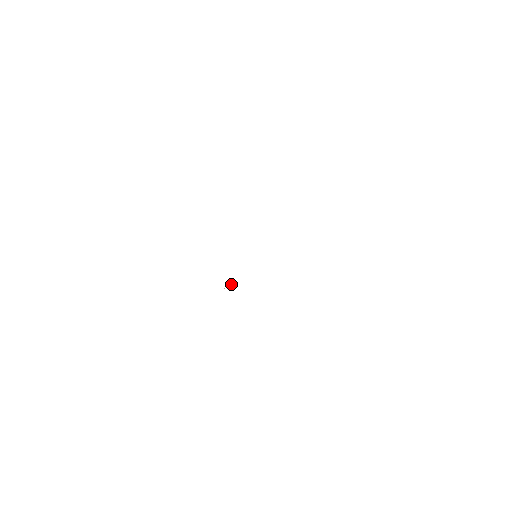
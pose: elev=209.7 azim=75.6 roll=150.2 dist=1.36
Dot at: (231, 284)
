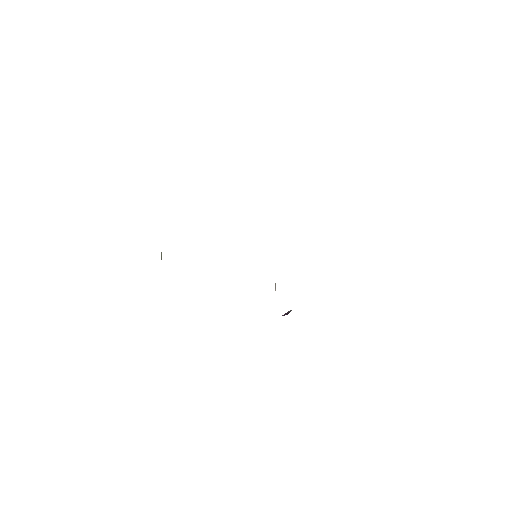
Dot at: (275, 285)
